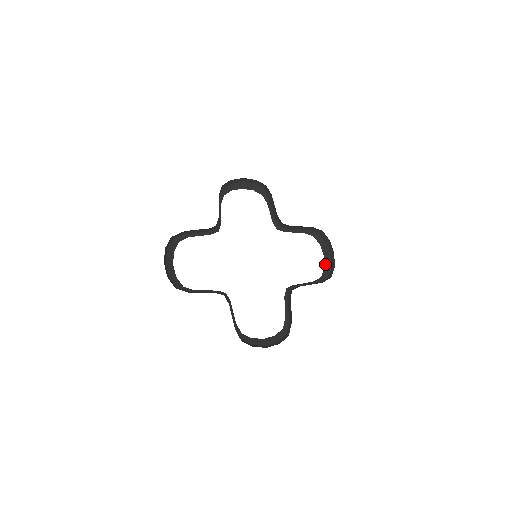
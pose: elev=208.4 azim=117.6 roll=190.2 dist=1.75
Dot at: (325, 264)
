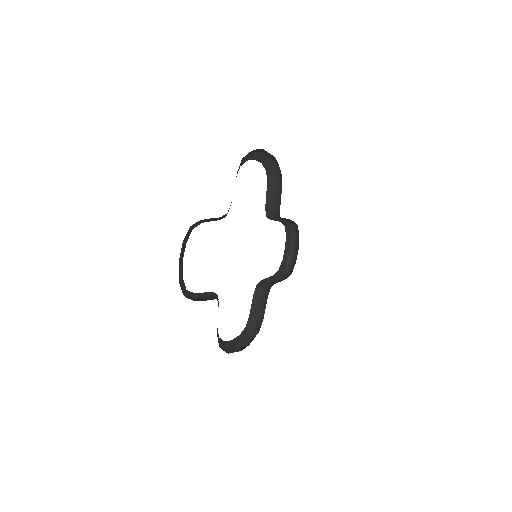
Dot at: (284, 256)
